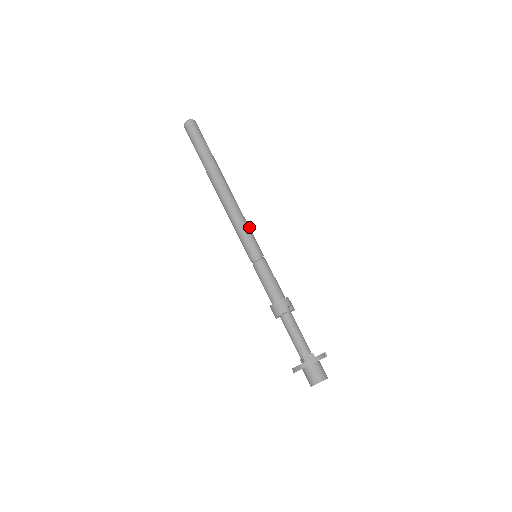
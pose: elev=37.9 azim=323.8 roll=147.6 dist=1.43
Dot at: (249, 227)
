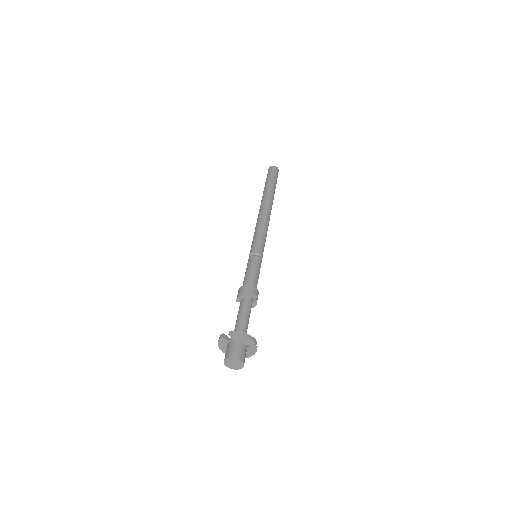
Dot at: occluded
